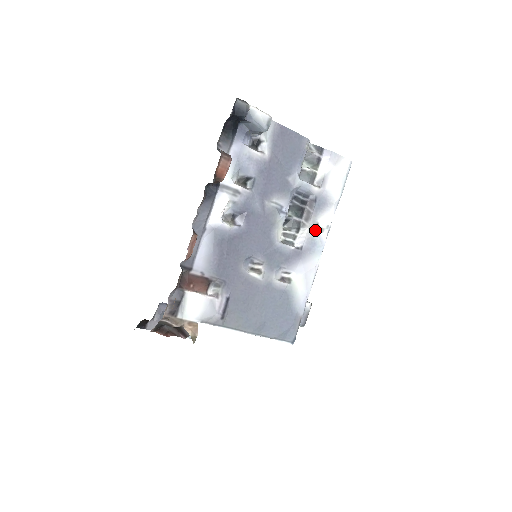
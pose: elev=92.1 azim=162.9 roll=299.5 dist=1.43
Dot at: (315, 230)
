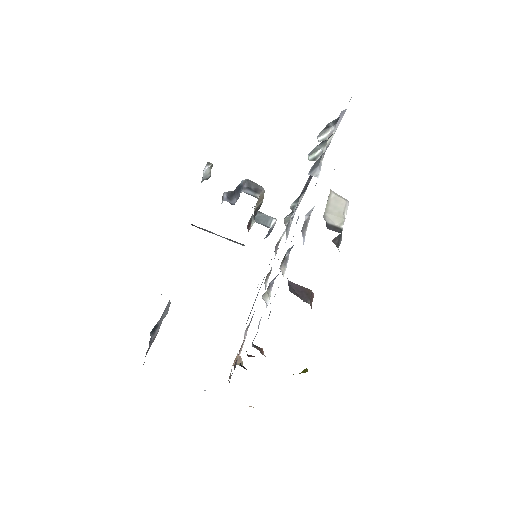
Dot at: (306, 189)
